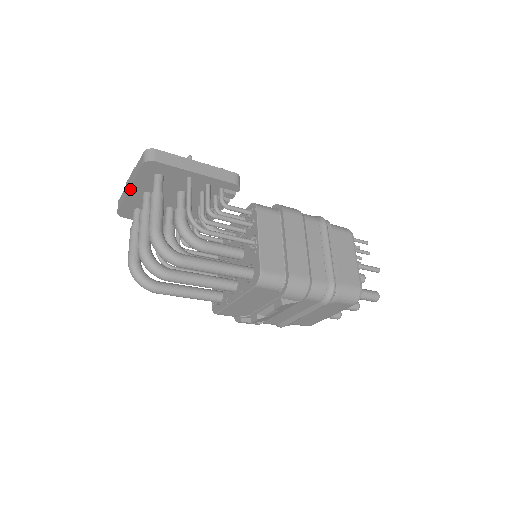
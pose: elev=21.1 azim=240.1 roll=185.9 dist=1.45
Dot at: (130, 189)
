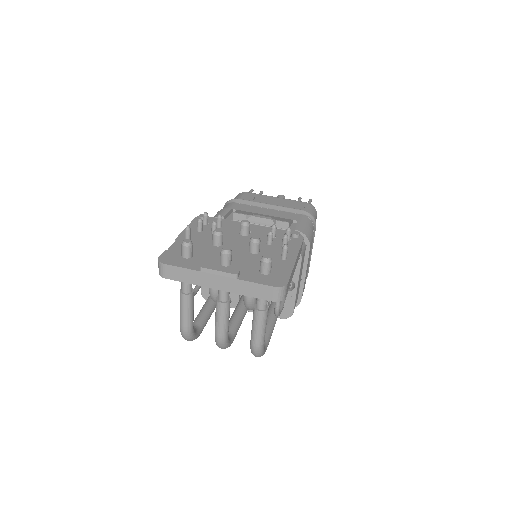
Dot at: (220, 289)
